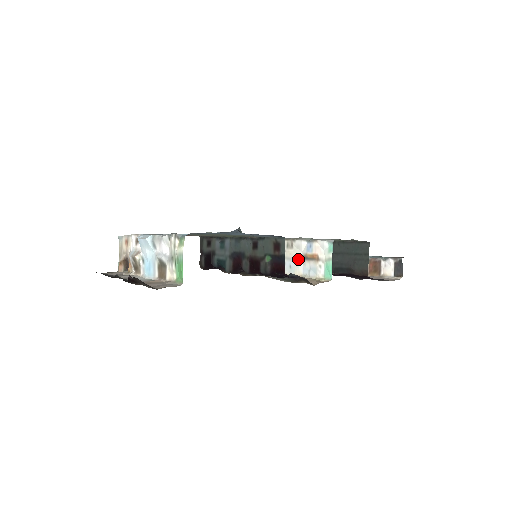
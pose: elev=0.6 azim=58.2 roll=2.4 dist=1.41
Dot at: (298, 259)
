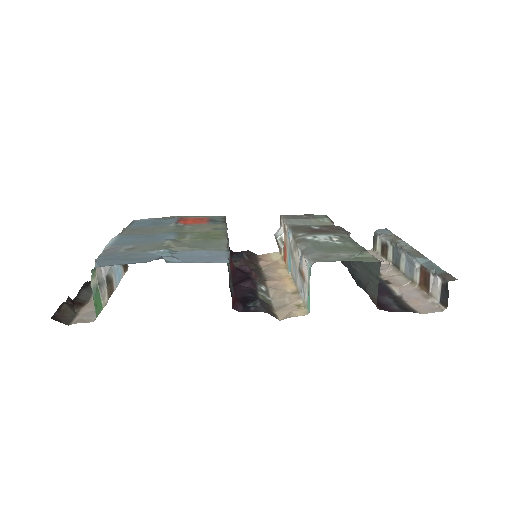
Dot at: (297, 268)
